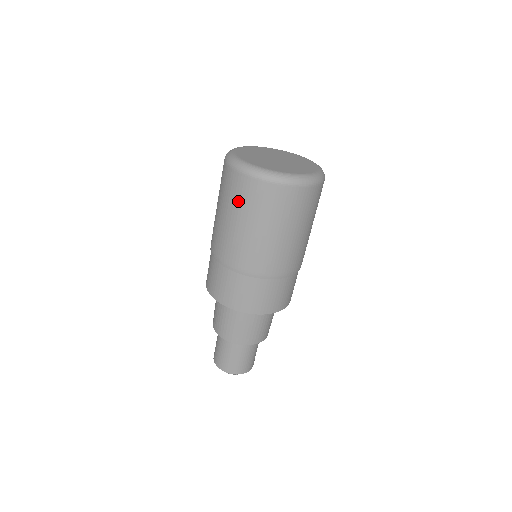
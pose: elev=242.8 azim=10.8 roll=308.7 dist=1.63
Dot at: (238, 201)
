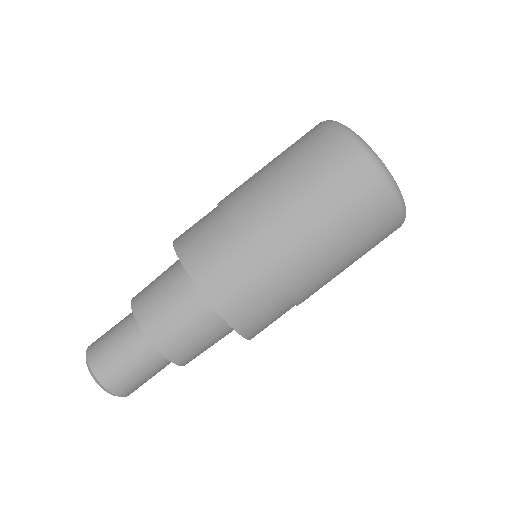
Dot at: (355, 208)
